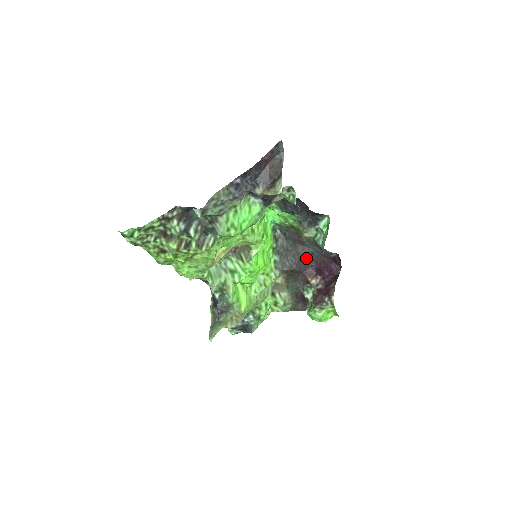
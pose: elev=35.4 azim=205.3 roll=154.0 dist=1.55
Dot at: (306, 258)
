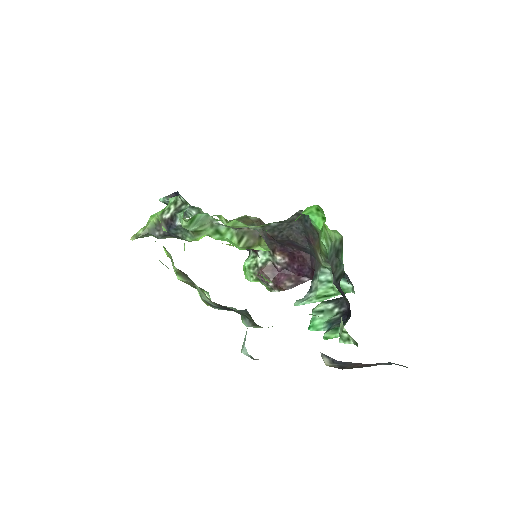
Dot at: (296, 244)
